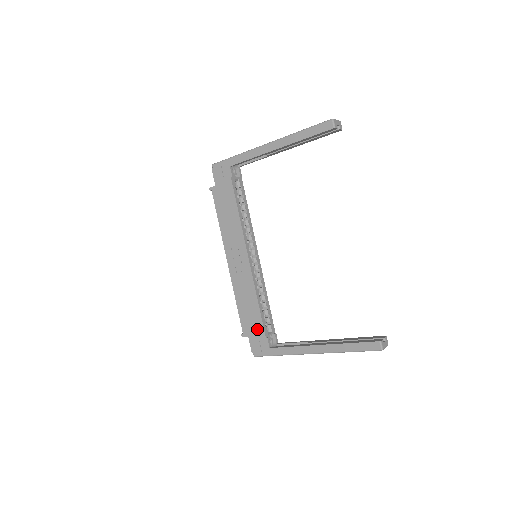
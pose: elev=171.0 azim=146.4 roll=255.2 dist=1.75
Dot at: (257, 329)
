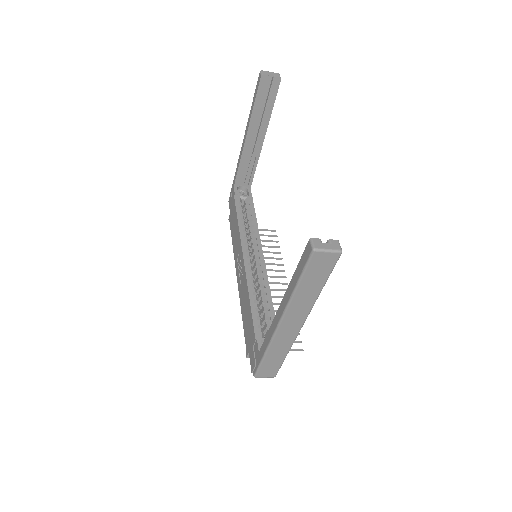
Dot at: (251, 335)
